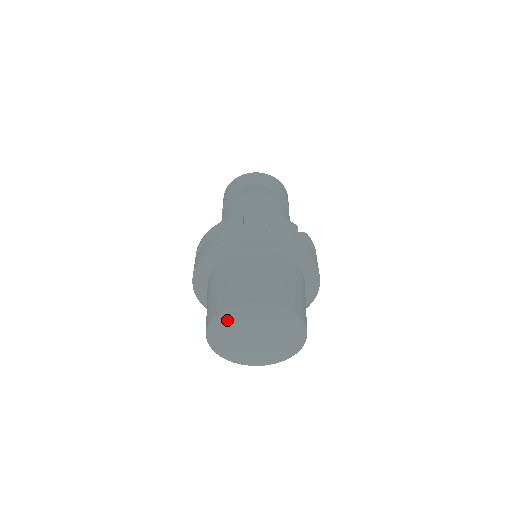
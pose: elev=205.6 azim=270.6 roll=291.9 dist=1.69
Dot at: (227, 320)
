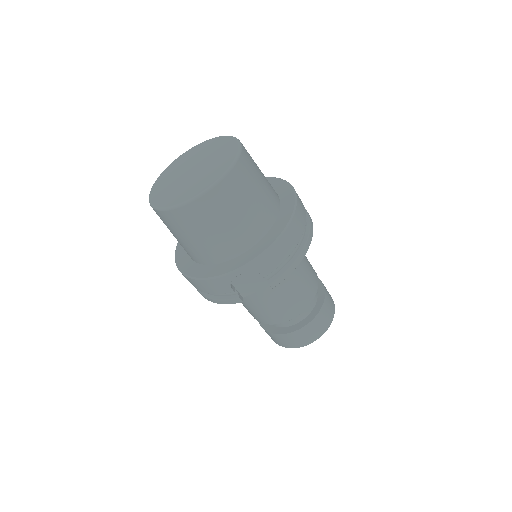
Dot at: (169, 170)
